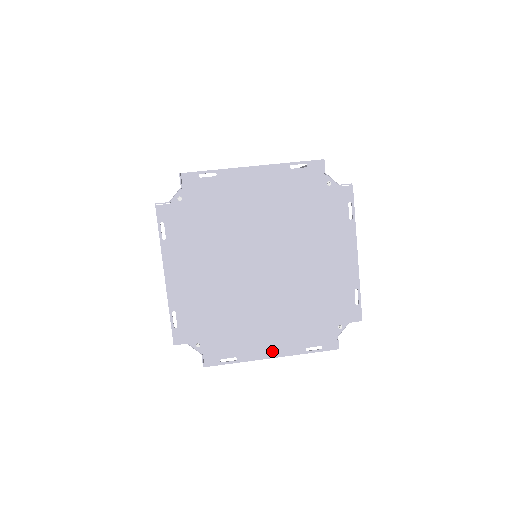
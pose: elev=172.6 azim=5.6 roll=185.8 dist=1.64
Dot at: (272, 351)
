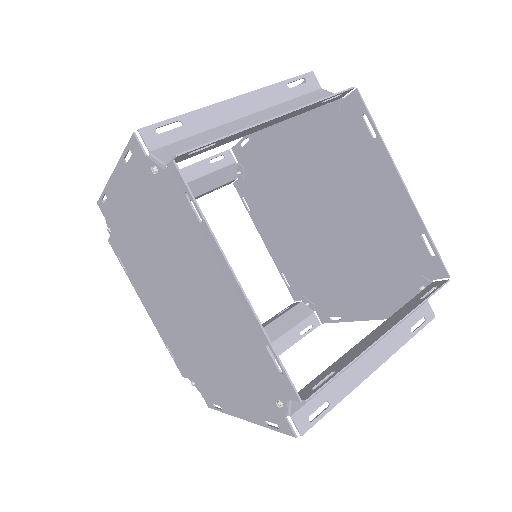
Dot at: (240, 411)
